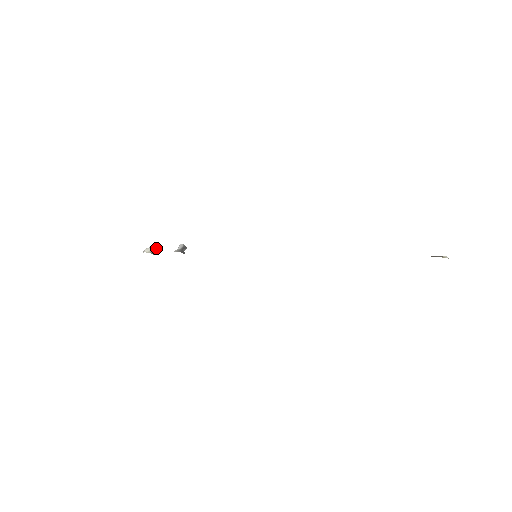
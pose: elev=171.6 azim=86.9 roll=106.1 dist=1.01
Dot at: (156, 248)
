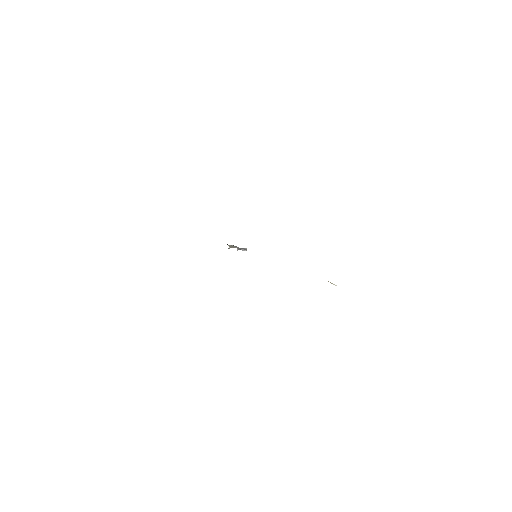
Dot at: occluded
